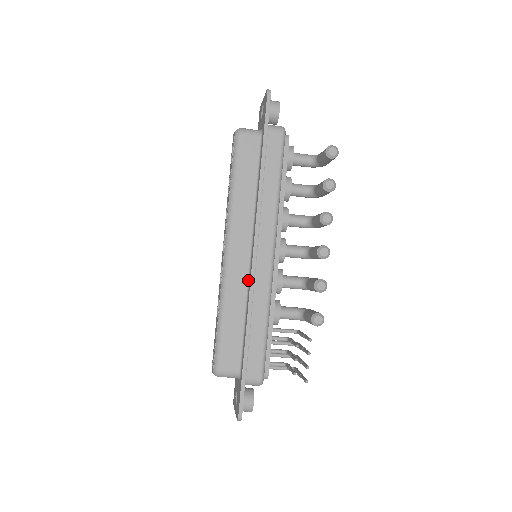
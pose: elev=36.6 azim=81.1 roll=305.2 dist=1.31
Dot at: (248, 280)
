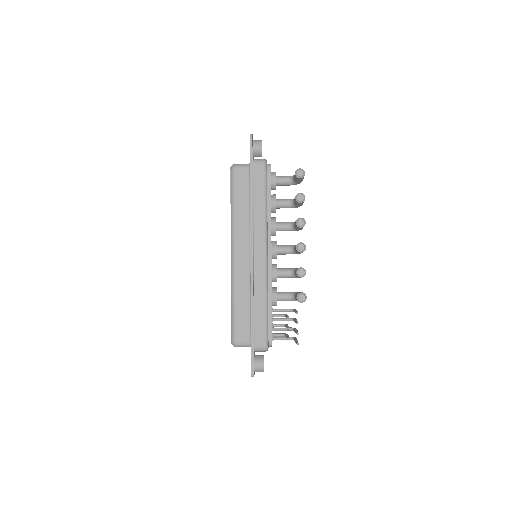
Dot at: (250, 274)
